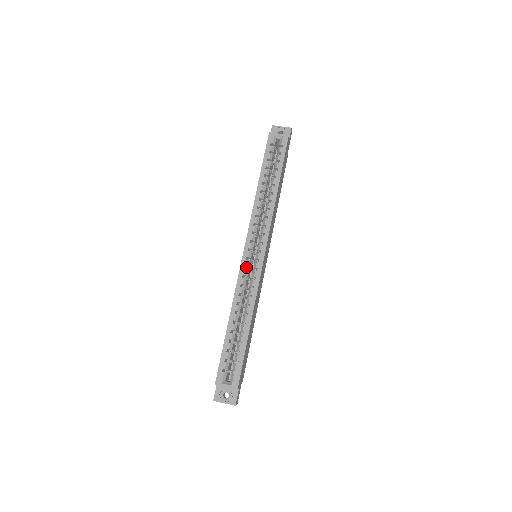
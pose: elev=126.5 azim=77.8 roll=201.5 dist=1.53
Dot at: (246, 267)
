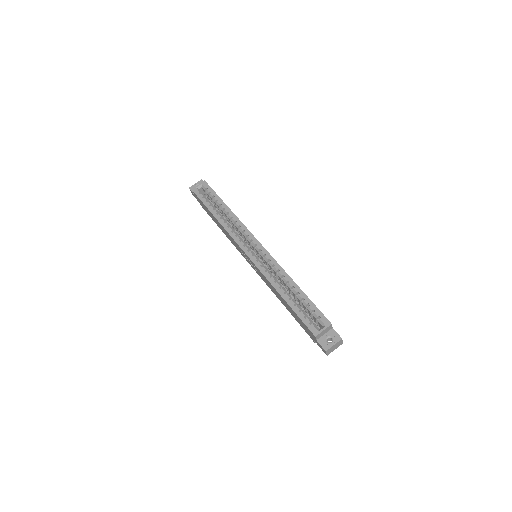
Dot at: occluded
